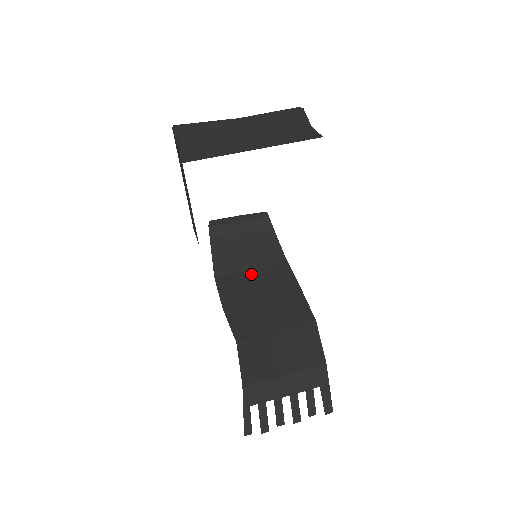
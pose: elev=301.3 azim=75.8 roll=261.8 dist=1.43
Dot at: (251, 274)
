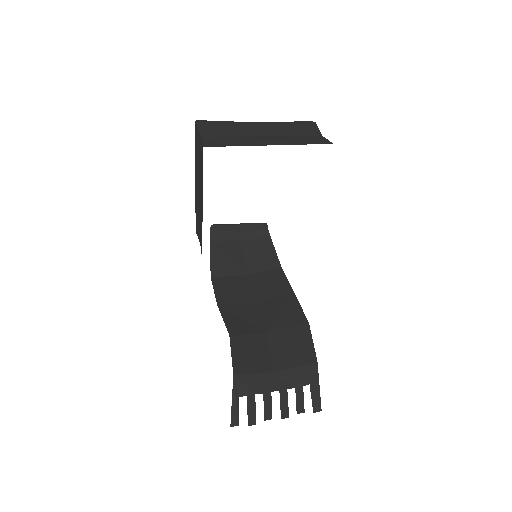
Dot at: (247, 278)
